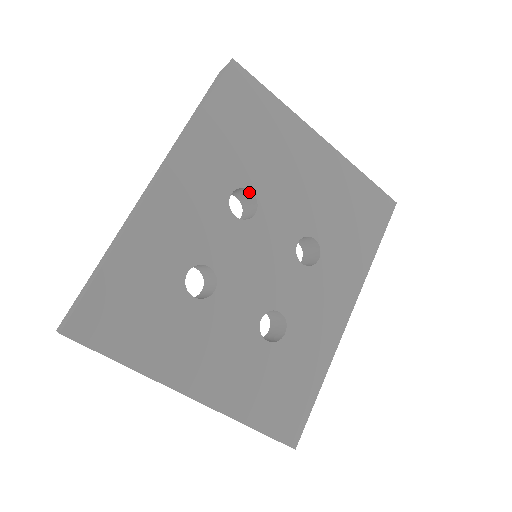
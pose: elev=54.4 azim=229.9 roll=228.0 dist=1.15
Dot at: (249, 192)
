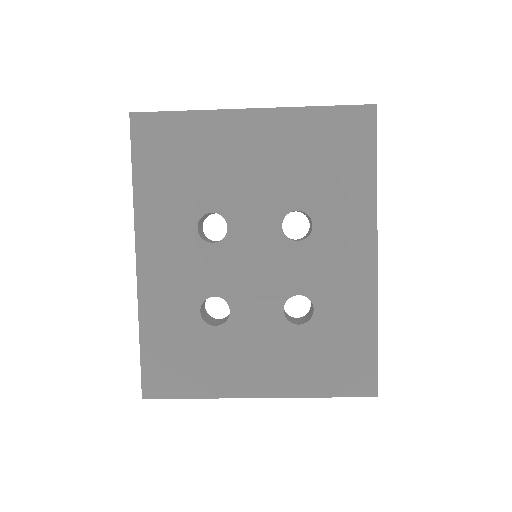
Dot at: occluded
